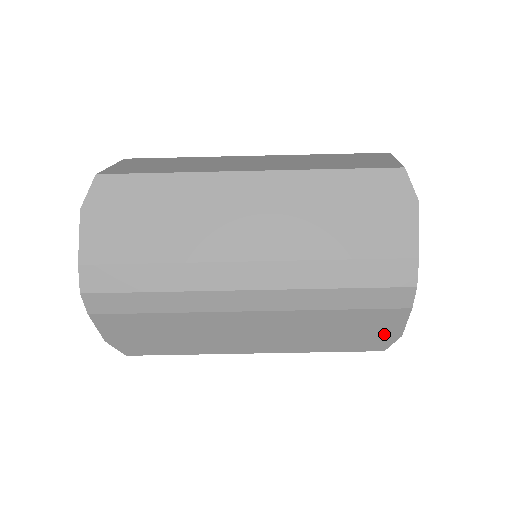
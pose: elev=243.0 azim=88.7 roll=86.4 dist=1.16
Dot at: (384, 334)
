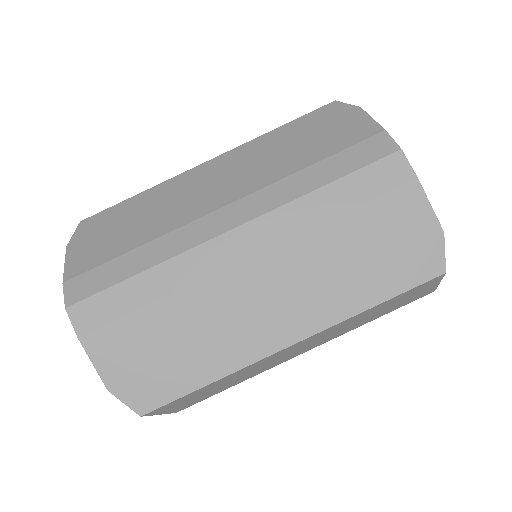
Dot at: (421, 238)
